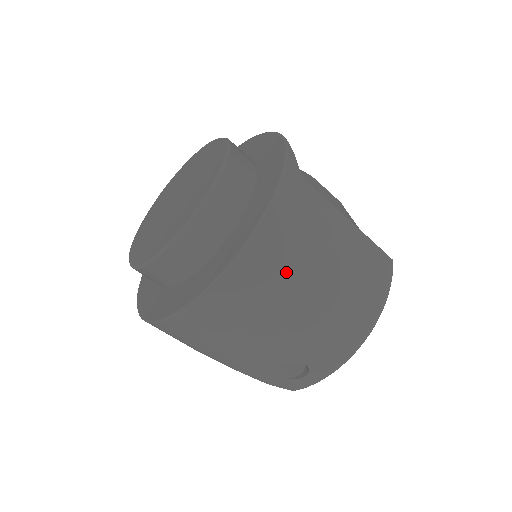
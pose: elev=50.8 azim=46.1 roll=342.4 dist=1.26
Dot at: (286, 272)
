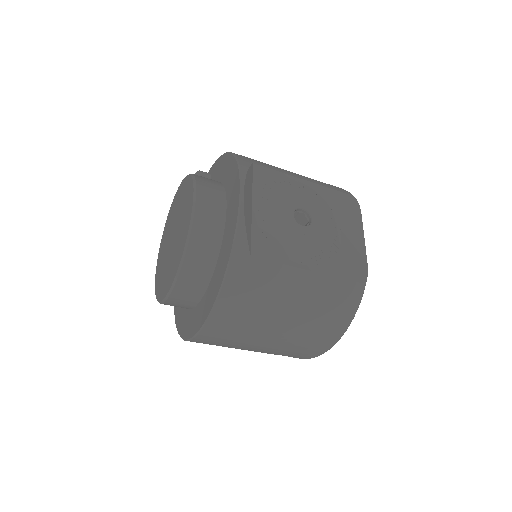
Dot at: (245, 330)
